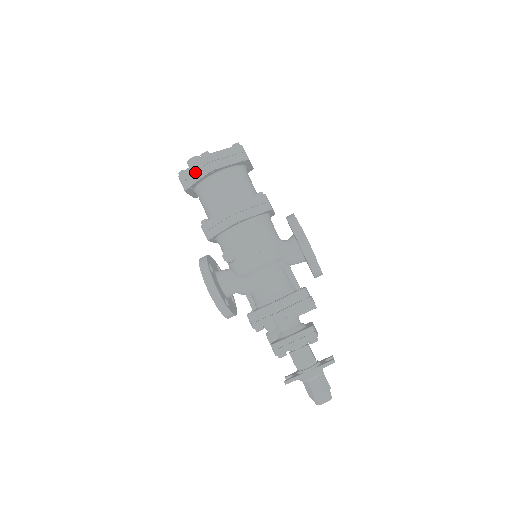
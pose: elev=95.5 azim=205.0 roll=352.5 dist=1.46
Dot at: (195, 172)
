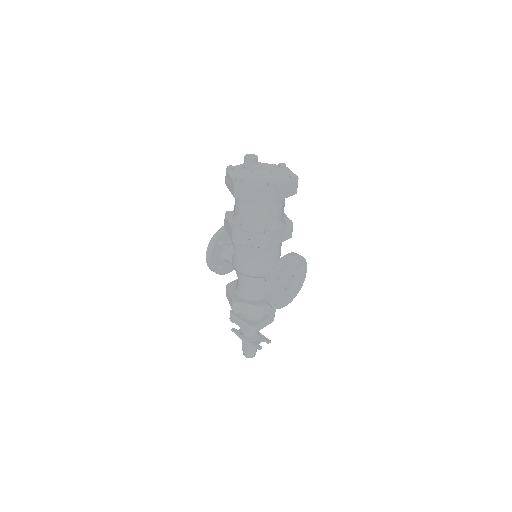
Dot at: (230, 183)
